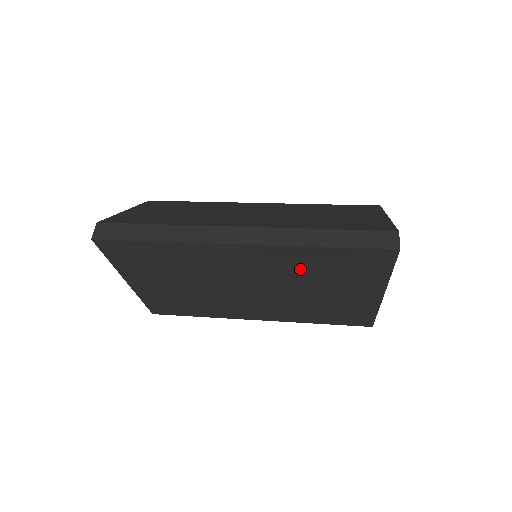
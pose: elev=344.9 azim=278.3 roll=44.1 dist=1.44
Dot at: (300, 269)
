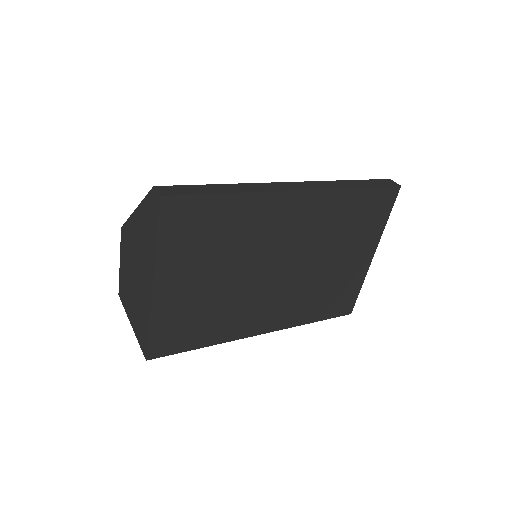
Dot at: (331, 225)
